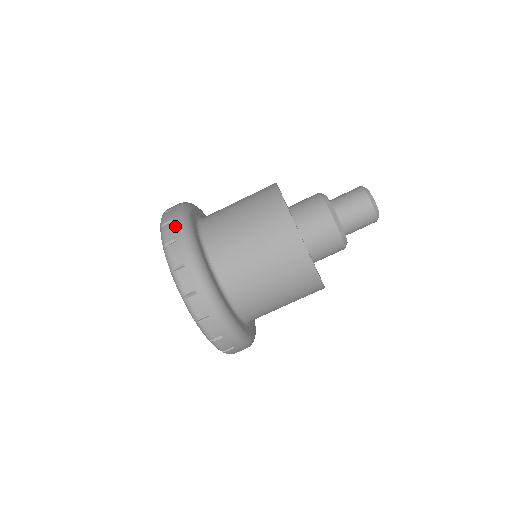
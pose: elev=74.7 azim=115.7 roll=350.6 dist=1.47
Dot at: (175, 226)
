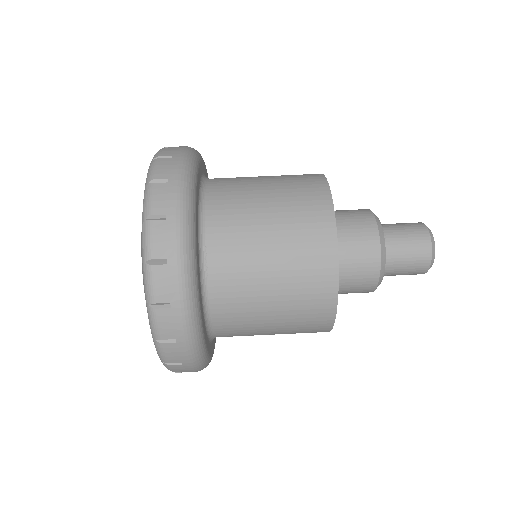
Dot at: occluded
